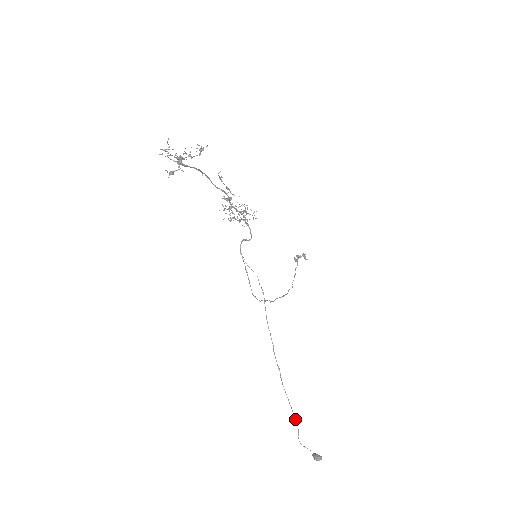
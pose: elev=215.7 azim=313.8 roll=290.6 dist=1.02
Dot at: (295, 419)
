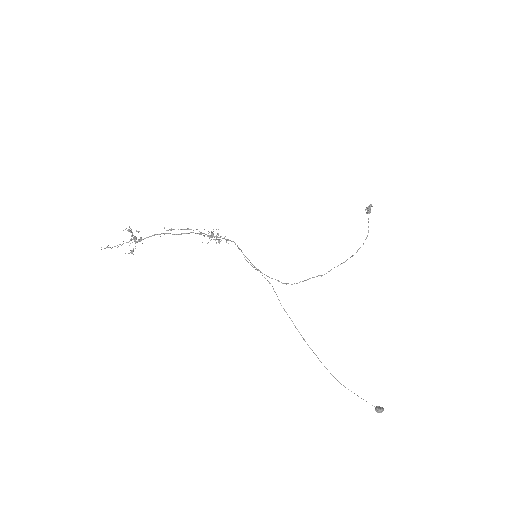
Dot at: (337, 380)
